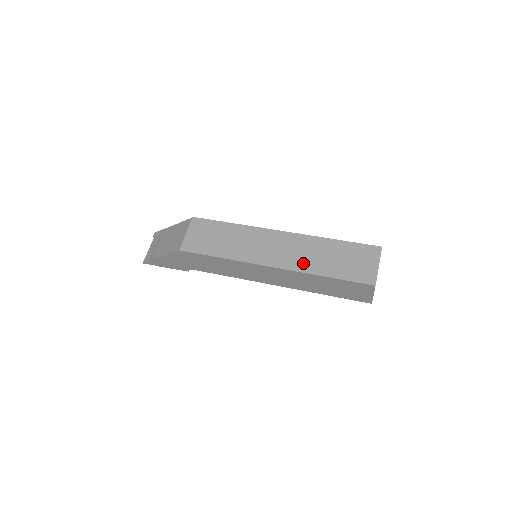
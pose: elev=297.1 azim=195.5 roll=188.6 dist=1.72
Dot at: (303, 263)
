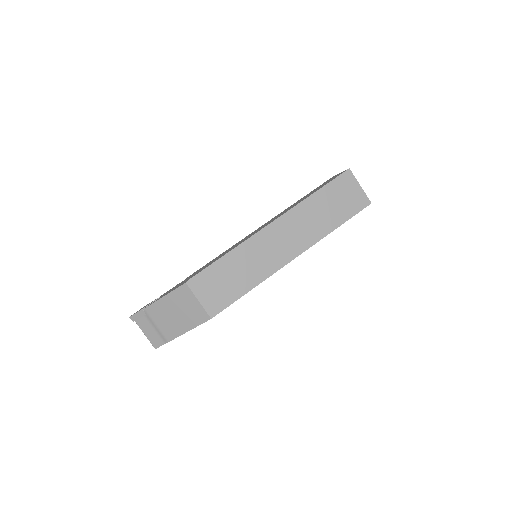
Dot at: (312, 234)
